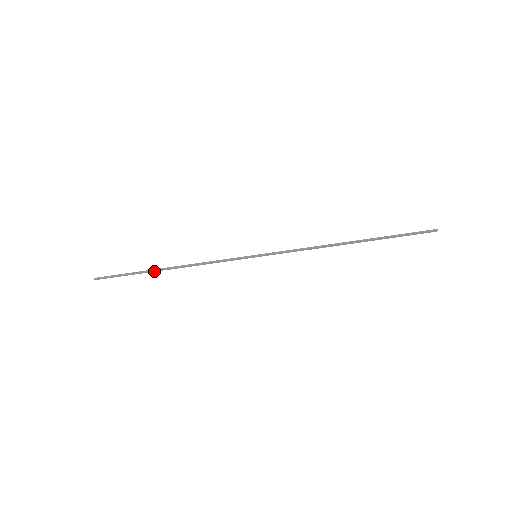
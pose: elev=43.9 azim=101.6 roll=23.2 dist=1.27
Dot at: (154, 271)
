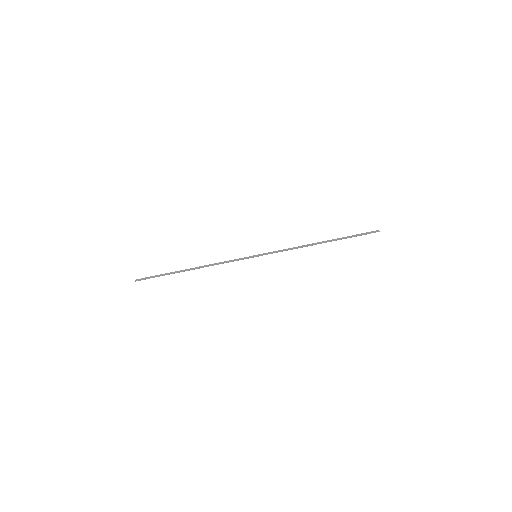
Dot at: (181, 271)
